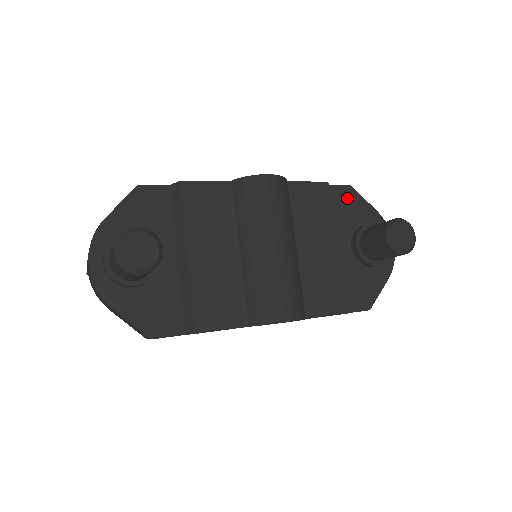
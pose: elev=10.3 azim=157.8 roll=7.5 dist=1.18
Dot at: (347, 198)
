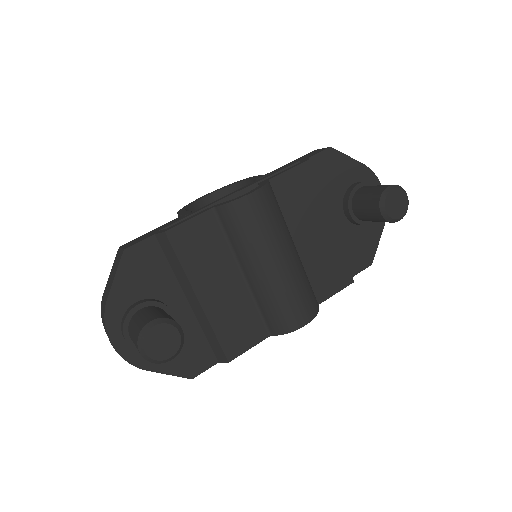
Dot at: (330, 163)
